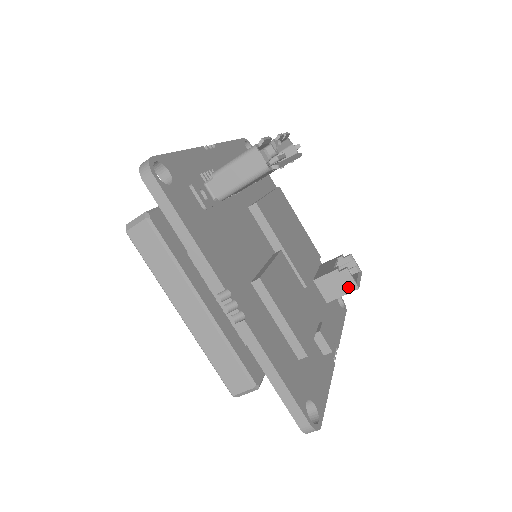
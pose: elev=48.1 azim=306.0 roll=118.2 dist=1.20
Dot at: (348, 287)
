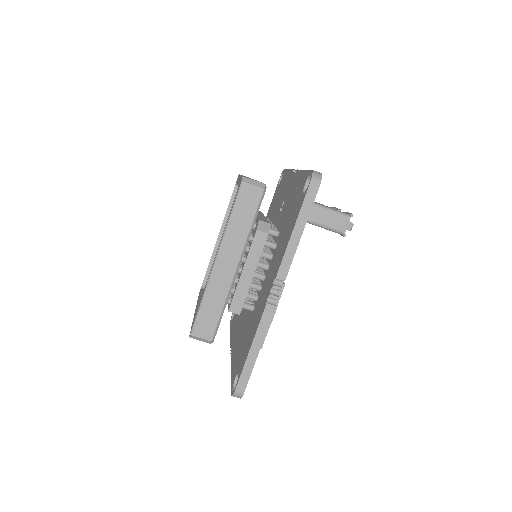
Dot at: occluded
